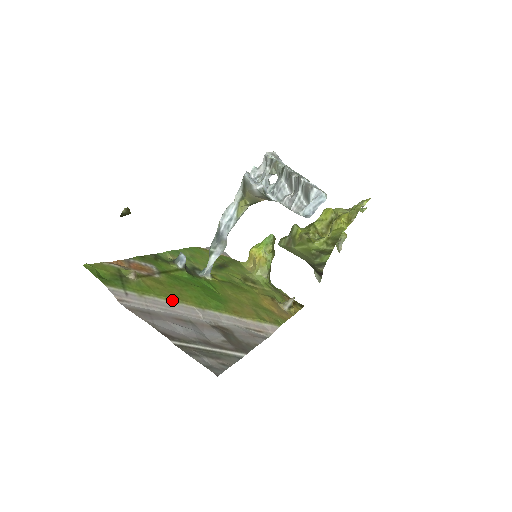
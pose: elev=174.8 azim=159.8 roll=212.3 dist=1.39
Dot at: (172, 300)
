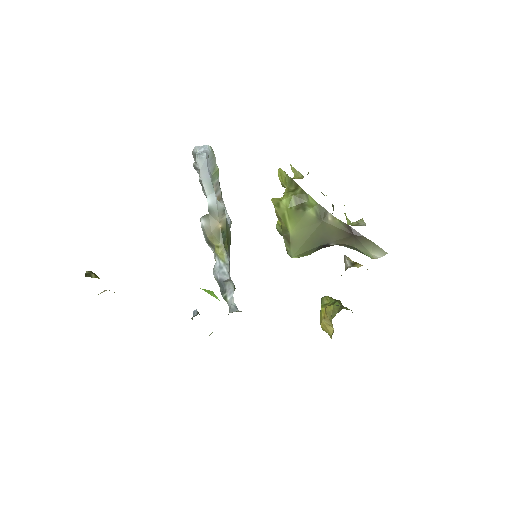
Dot at: occluded
